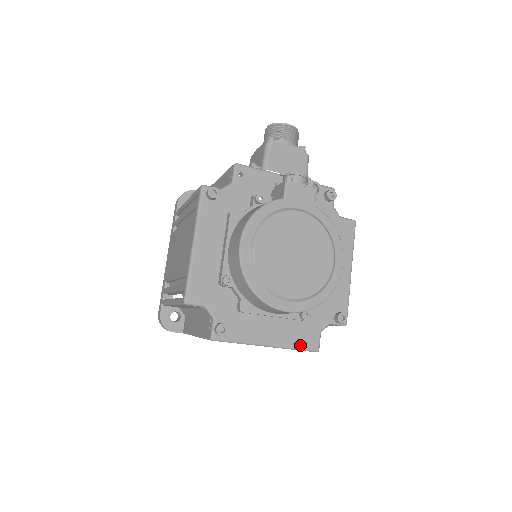
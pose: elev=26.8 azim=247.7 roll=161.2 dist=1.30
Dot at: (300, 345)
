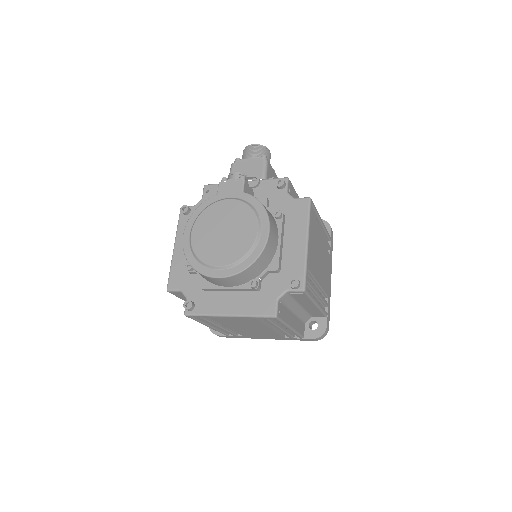
Dot at: (257, 312)
